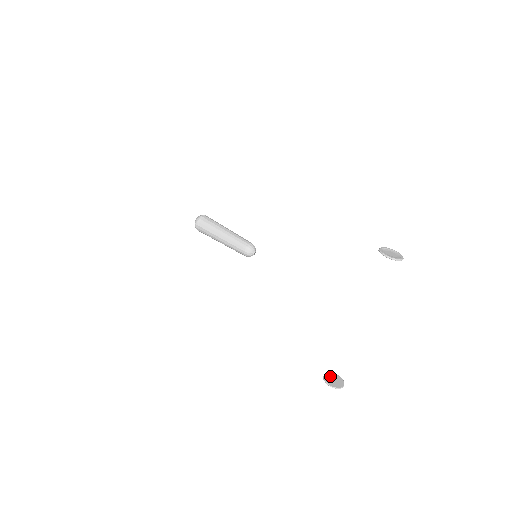
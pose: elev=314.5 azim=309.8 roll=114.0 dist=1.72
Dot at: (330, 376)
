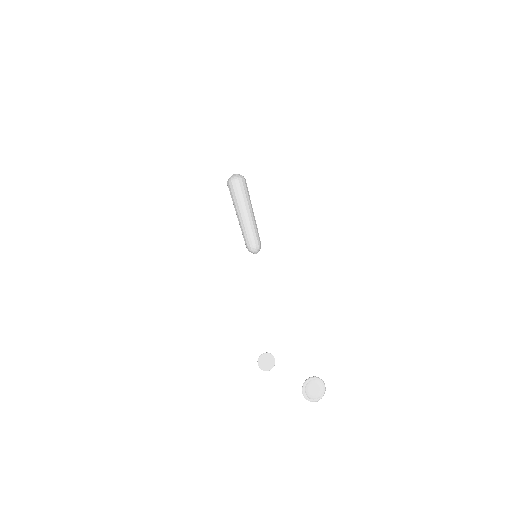
Dot at: (267, 357)
